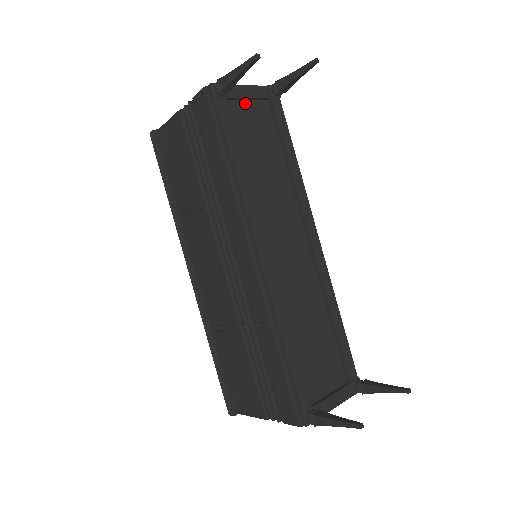
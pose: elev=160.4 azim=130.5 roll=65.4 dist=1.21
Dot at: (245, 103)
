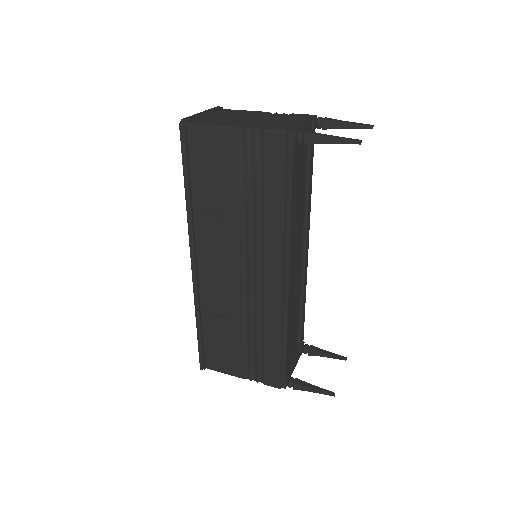
Dot at: occluded
